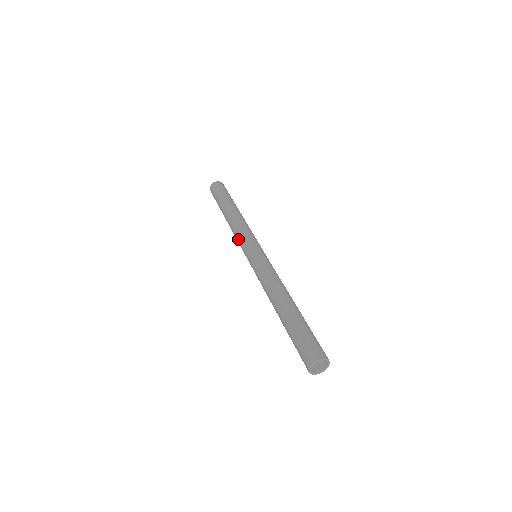
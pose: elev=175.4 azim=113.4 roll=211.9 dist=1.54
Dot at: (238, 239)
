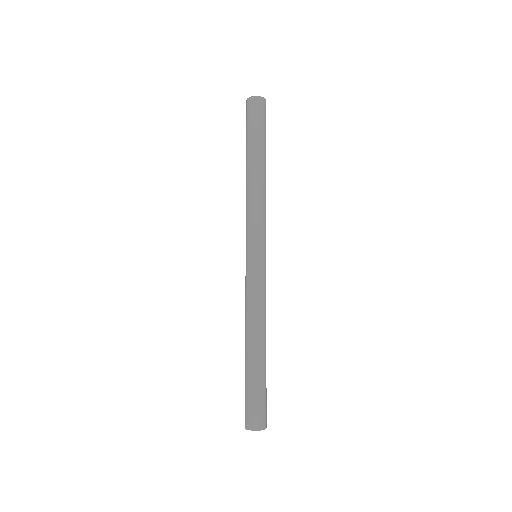
Dot at: occluded
